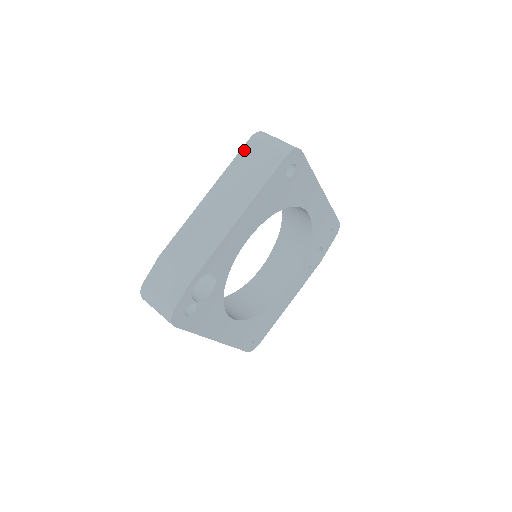
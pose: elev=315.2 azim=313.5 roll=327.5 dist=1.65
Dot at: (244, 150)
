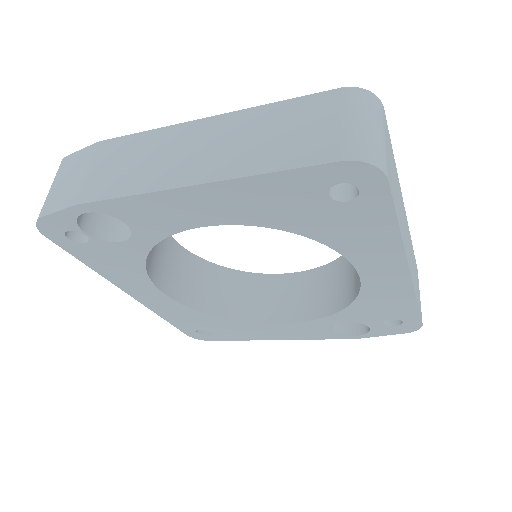
Dot at: (313, 98)
